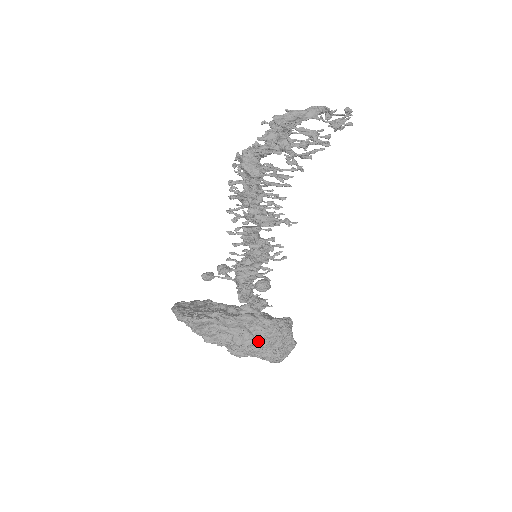
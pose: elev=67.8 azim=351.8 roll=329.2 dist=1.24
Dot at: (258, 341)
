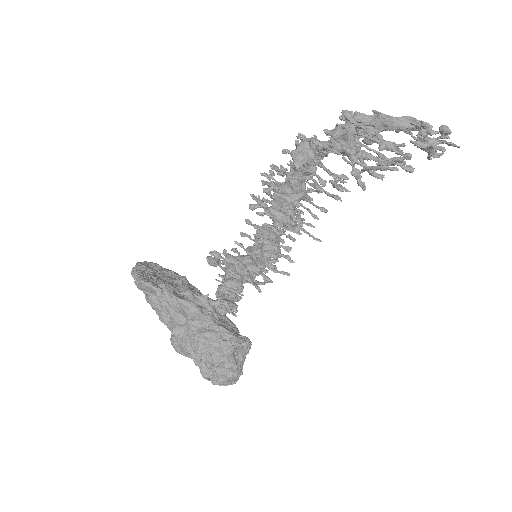
Dot at: (191, 340)
